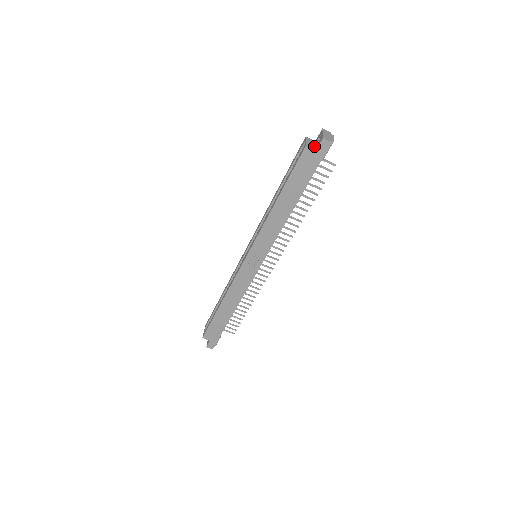
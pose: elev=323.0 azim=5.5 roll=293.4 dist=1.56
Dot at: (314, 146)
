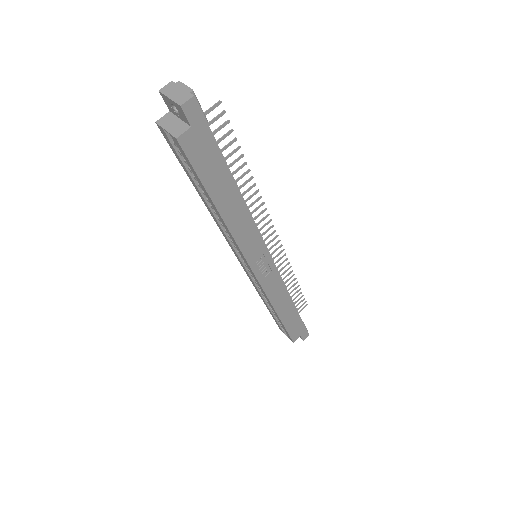
Dot at: (180, 122)
